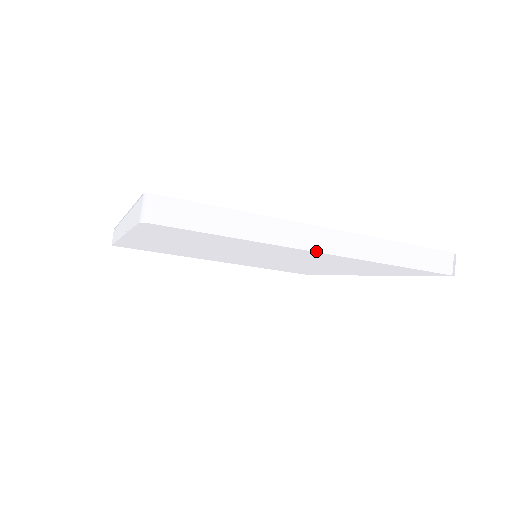
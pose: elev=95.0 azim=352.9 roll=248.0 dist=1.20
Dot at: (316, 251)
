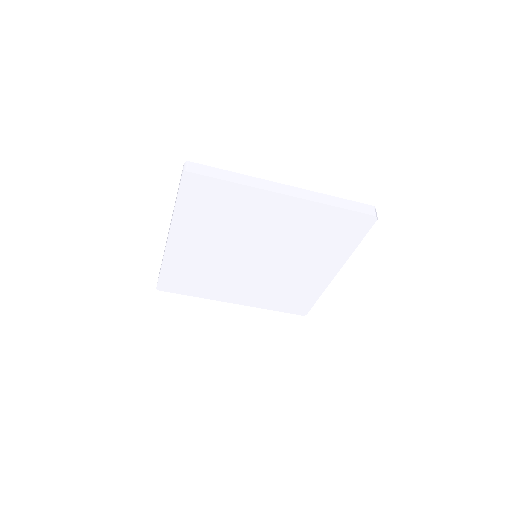
Dot at: (282, 194)
